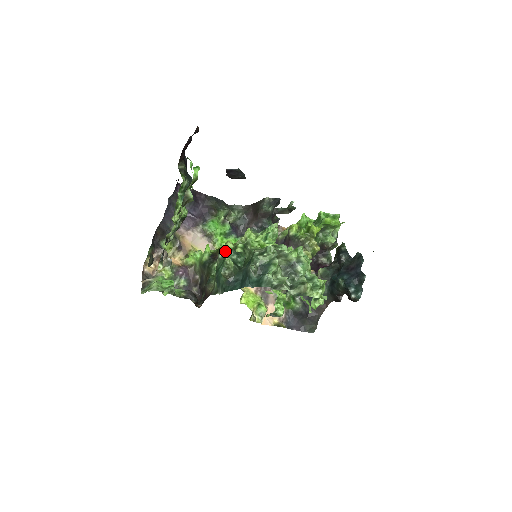
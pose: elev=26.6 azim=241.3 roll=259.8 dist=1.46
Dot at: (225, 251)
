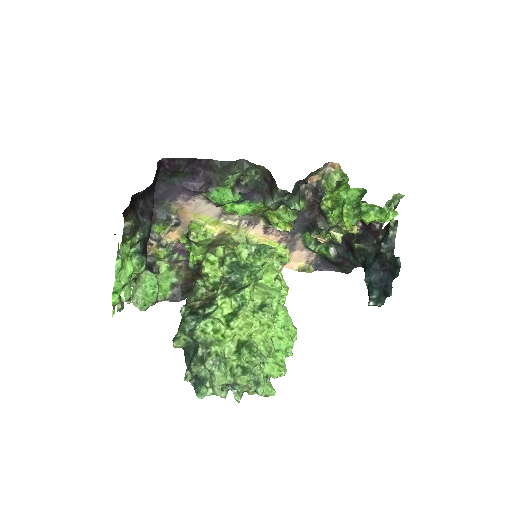
Dot at: (206, 274)
